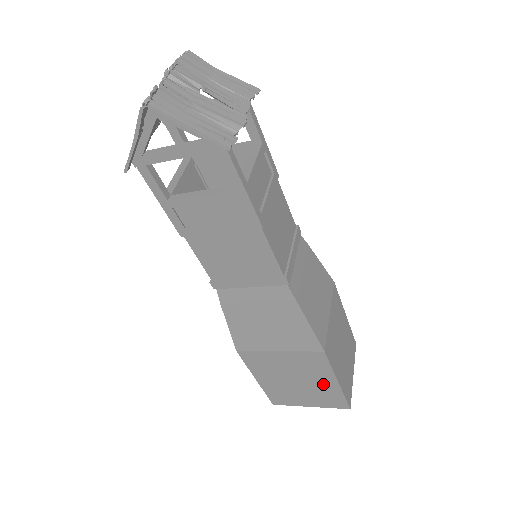
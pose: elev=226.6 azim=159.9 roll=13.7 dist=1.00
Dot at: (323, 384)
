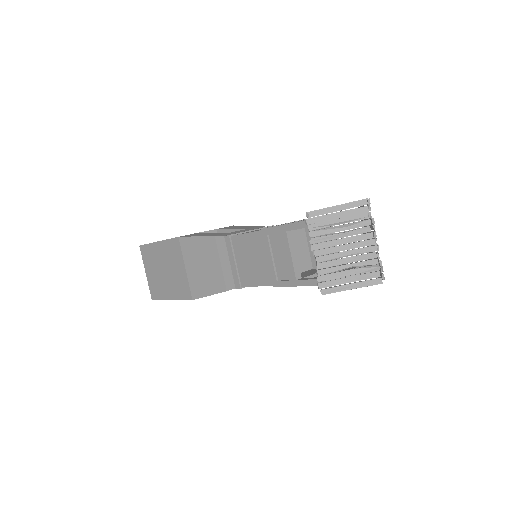
Dot at: occluded
